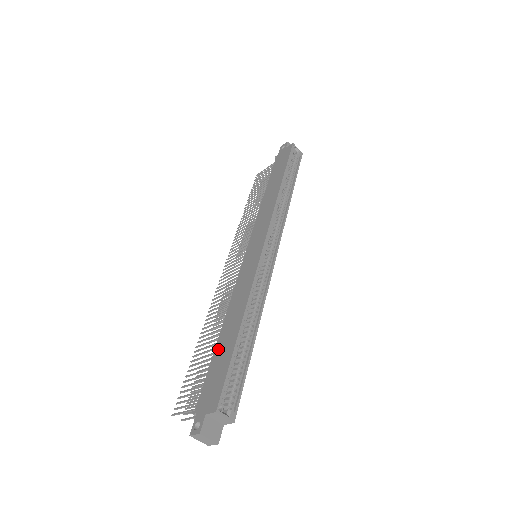
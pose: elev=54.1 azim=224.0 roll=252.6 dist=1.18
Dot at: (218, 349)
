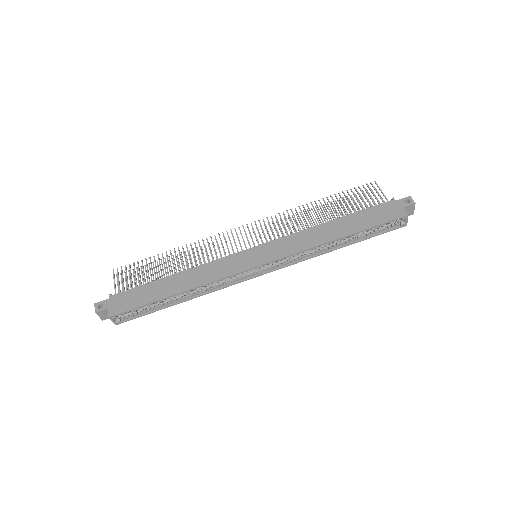
Dot at: (157, 284)
